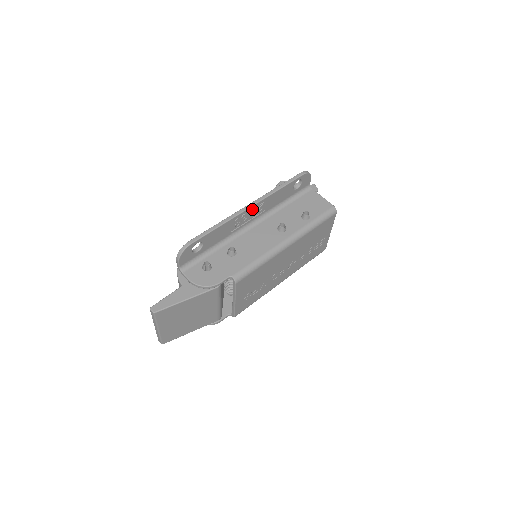
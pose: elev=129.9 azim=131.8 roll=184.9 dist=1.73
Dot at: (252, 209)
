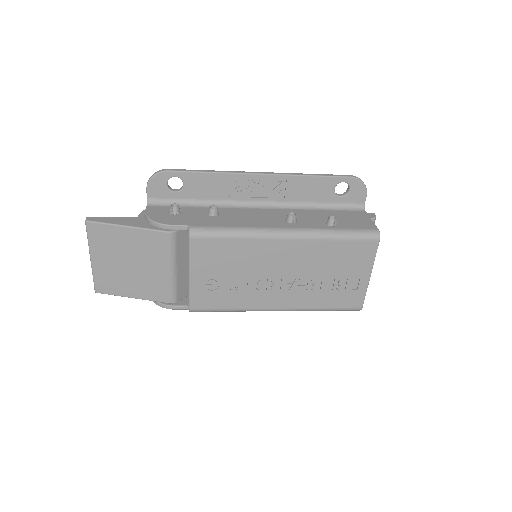
Dot at: (264, 181)
